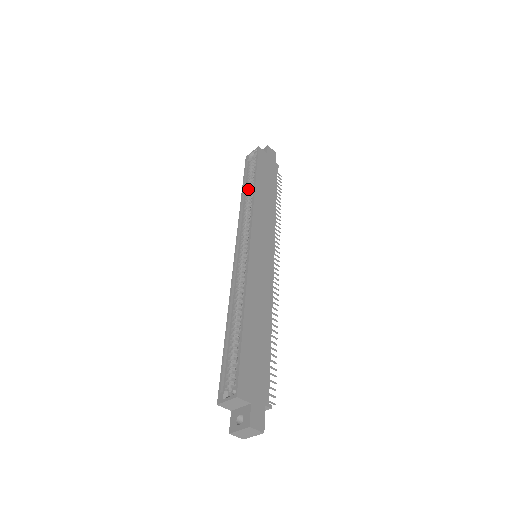
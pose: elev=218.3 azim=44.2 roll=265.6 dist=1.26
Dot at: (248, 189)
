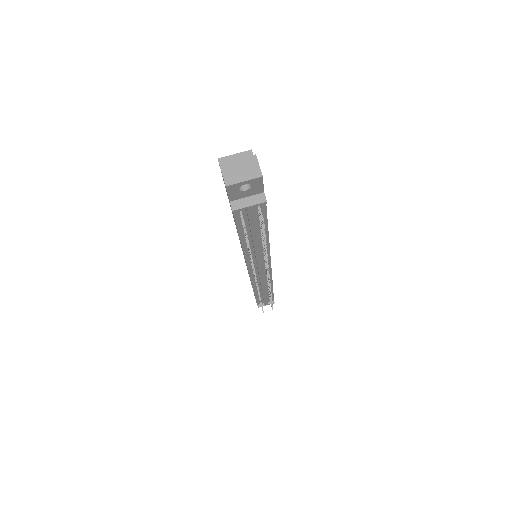
Dot at: occluded
